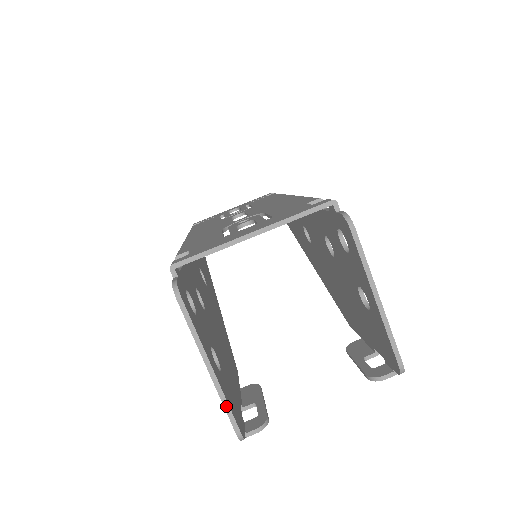
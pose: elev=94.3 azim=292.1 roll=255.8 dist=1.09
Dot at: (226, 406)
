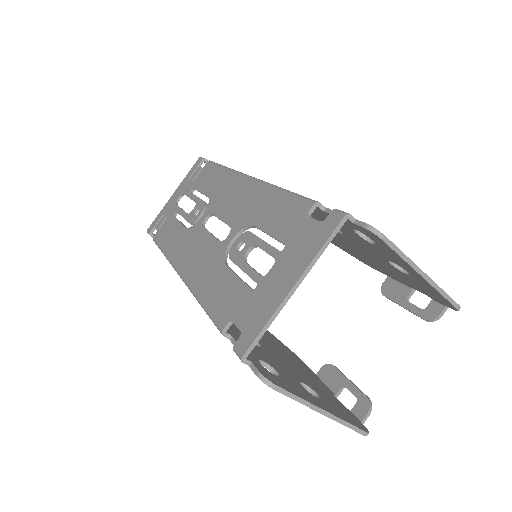
Dot at: (348, 425)
